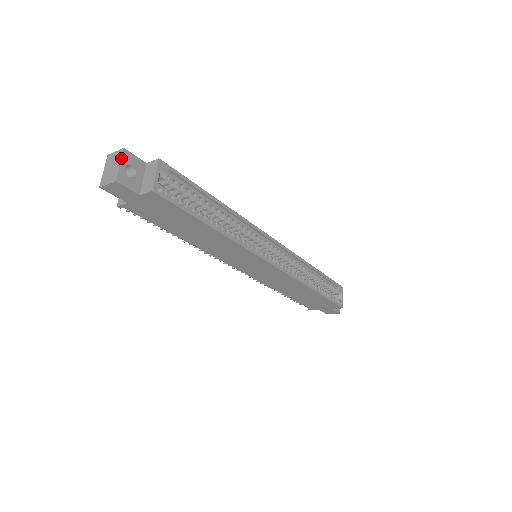
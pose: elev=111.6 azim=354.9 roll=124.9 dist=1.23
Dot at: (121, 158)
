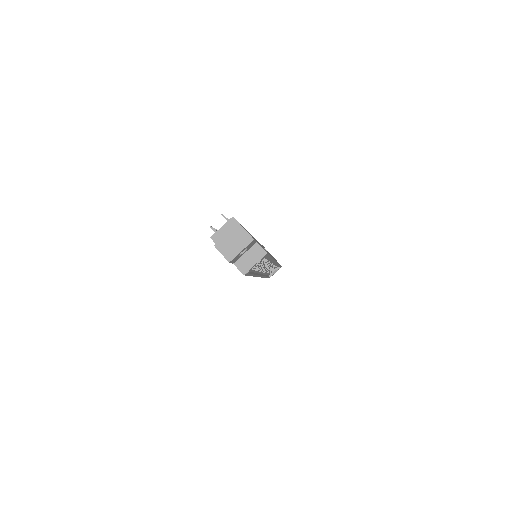
Dot at: (246, 247)
